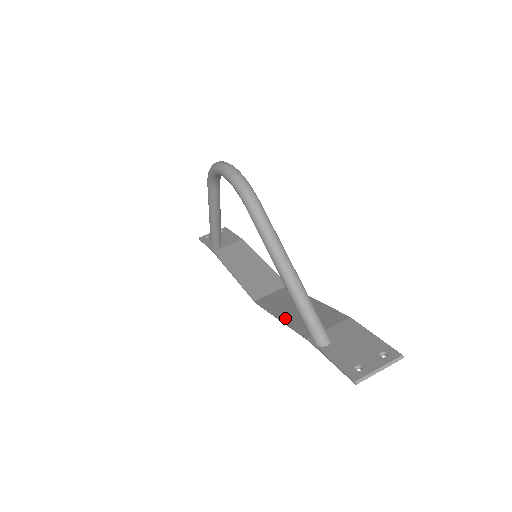
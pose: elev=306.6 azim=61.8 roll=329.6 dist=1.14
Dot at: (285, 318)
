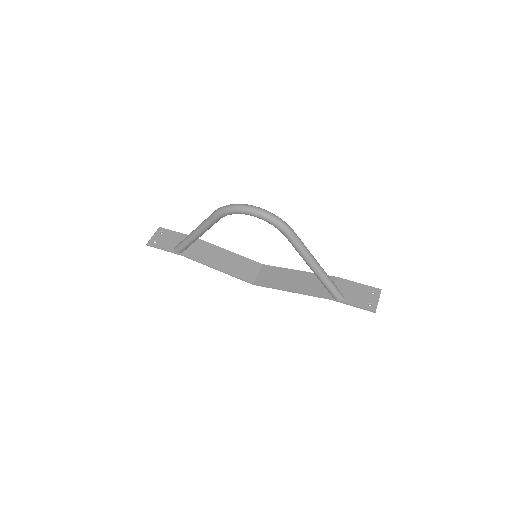
Dot at: (297, 290)
